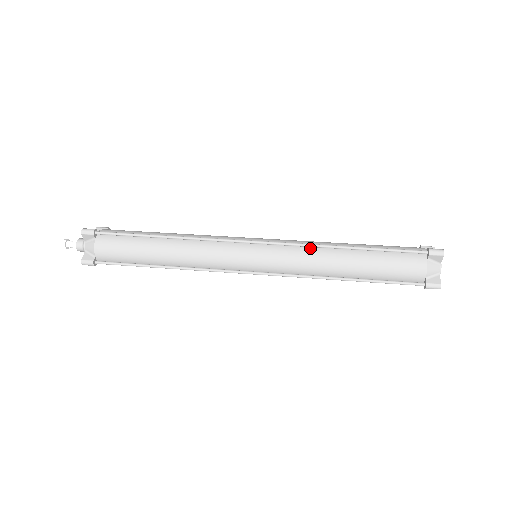
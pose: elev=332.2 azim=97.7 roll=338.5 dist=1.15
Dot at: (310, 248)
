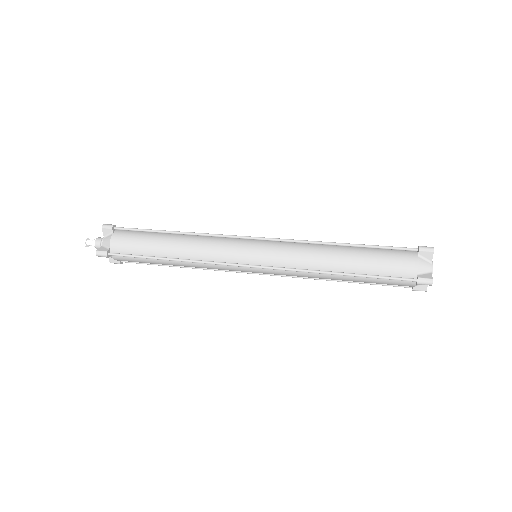
Dot at: (306, 245)
